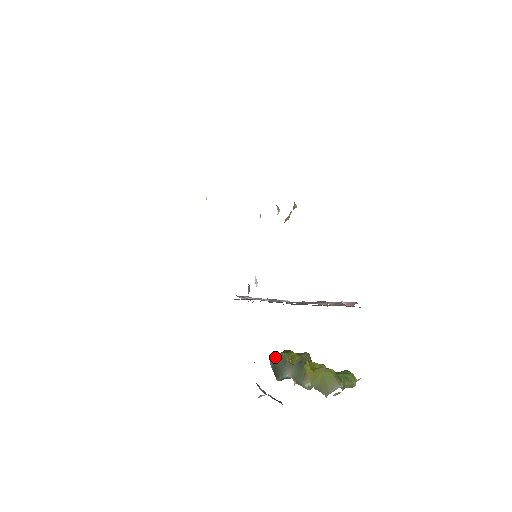
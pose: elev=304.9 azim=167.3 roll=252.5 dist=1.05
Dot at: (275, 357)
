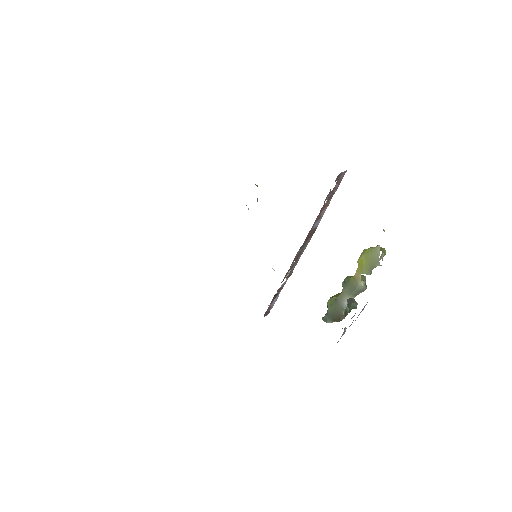
Dot at: (326, 313)
